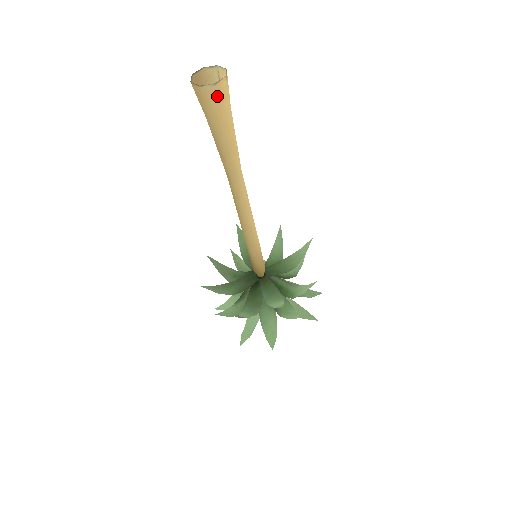
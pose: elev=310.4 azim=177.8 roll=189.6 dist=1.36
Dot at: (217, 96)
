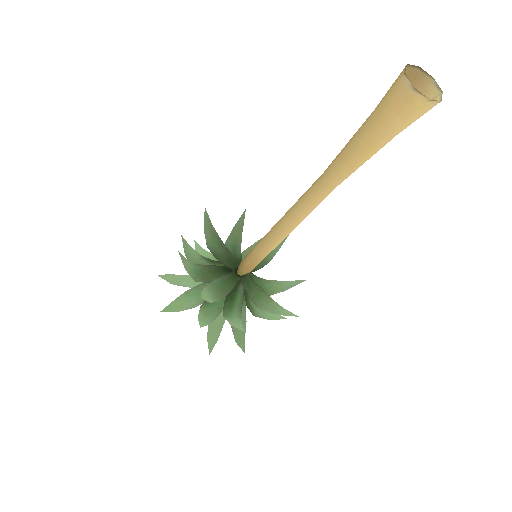
Dot at: (402, 101)
